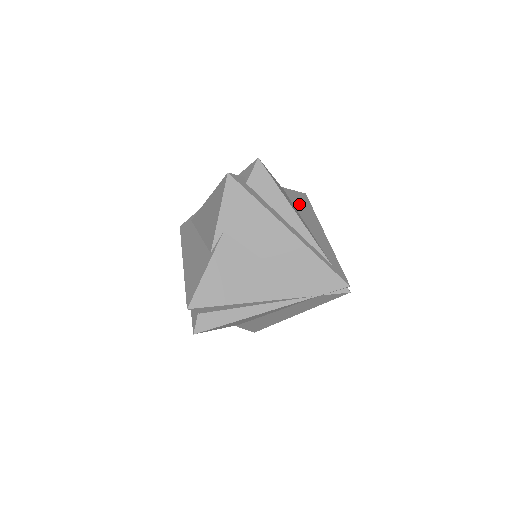
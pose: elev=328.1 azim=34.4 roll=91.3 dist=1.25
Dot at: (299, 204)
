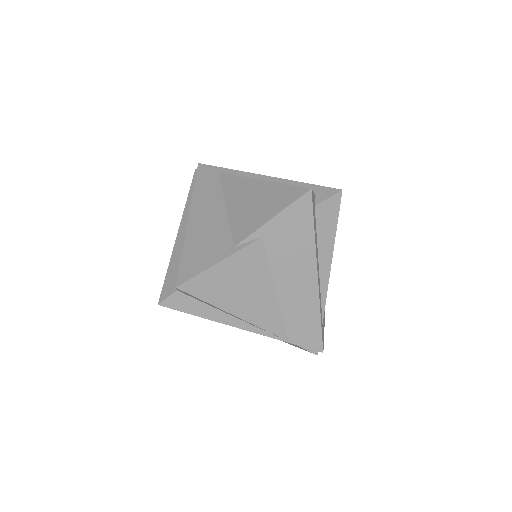
Dot at: occluded
